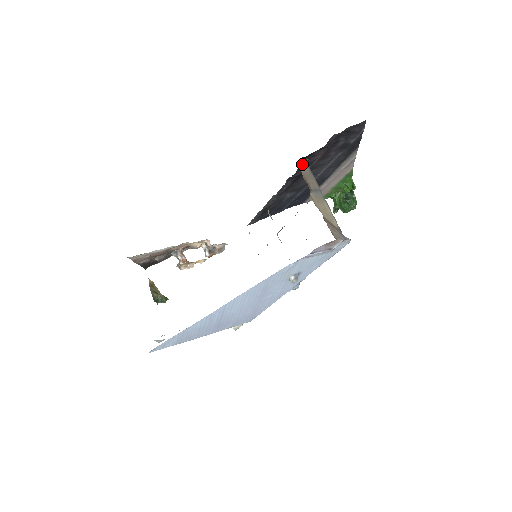
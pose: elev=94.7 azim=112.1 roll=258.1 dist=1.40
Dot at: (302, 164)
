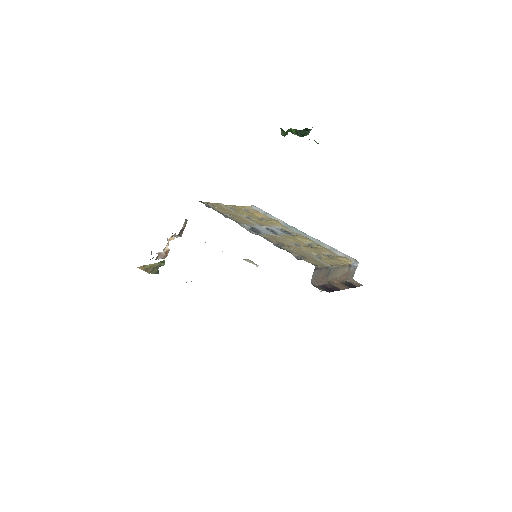
Dot at: (313, 275)
